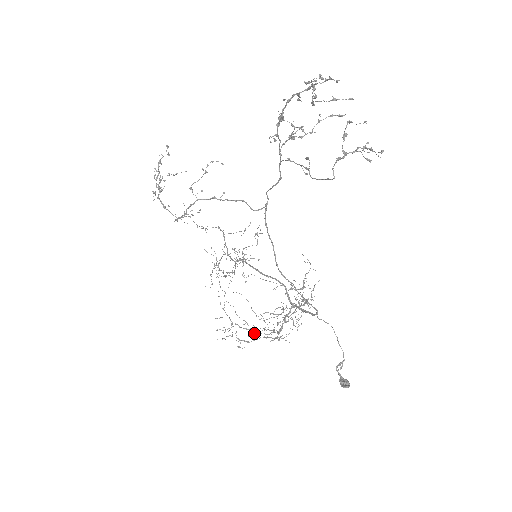
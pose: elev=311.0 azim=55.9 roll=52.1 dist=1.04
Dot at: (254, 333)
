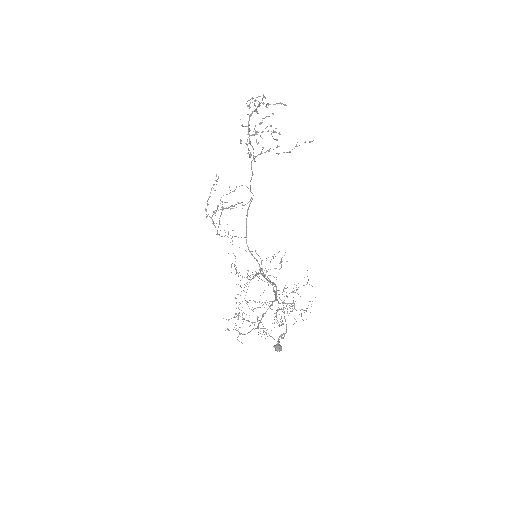
Dot at: occluded
